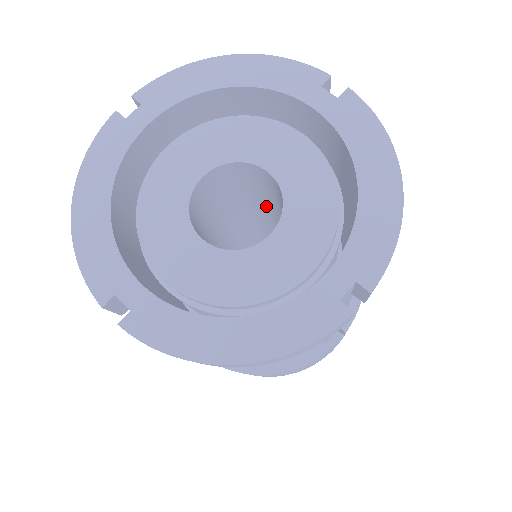
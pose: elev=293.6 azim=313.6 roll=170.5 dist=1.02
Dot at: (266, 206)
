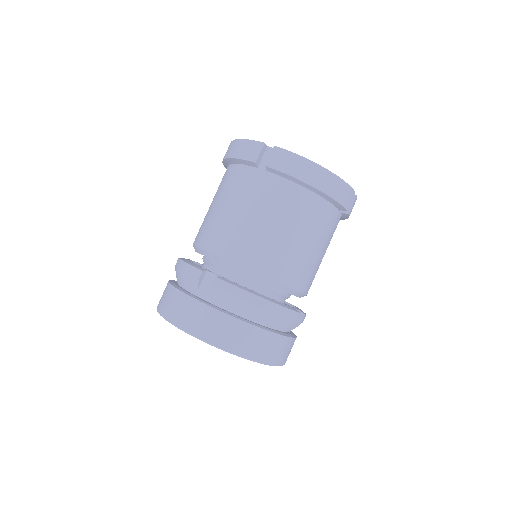
Dot at: occluded
